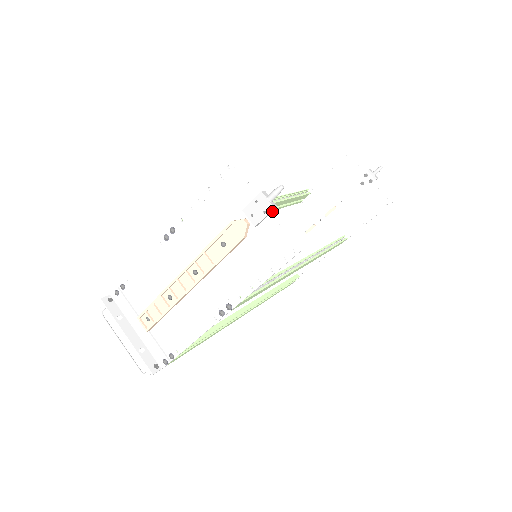
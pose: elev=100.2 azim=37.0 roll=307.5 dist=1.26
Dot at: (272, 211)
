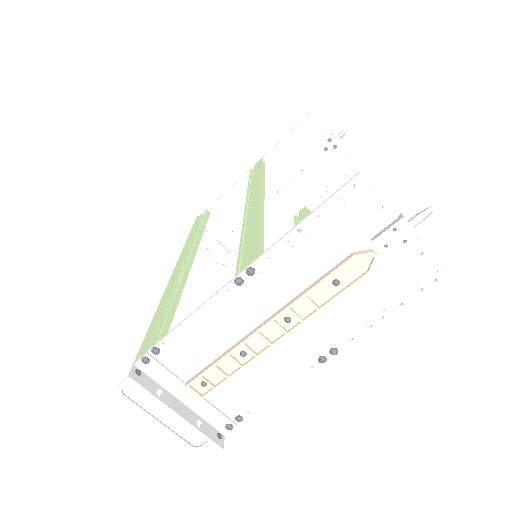
Dot at: (411, 238)
